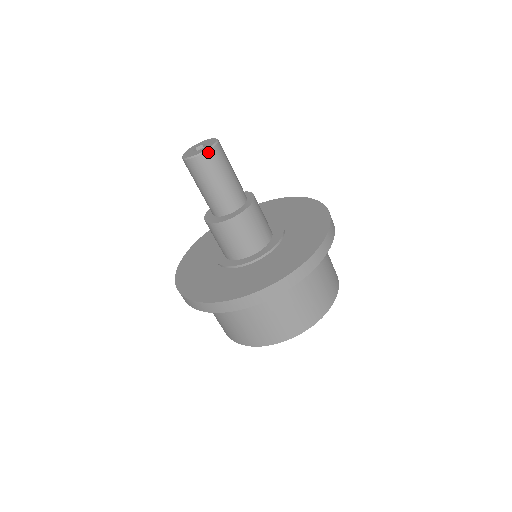
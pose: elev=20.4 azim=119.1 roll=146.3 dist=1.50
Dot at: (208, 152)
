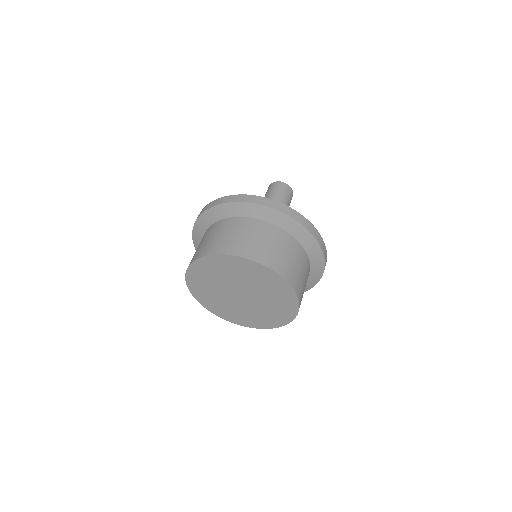
Dot at: (292, 190)
